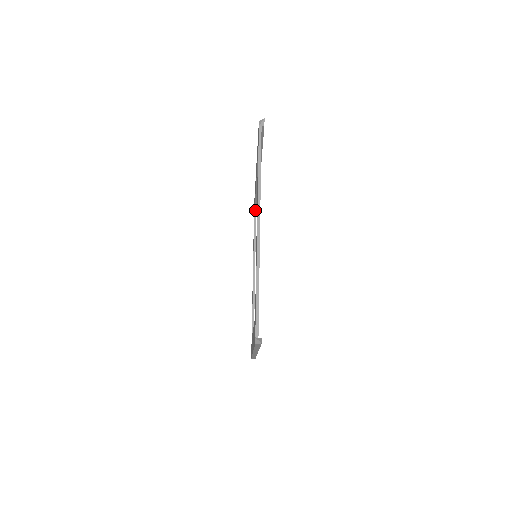
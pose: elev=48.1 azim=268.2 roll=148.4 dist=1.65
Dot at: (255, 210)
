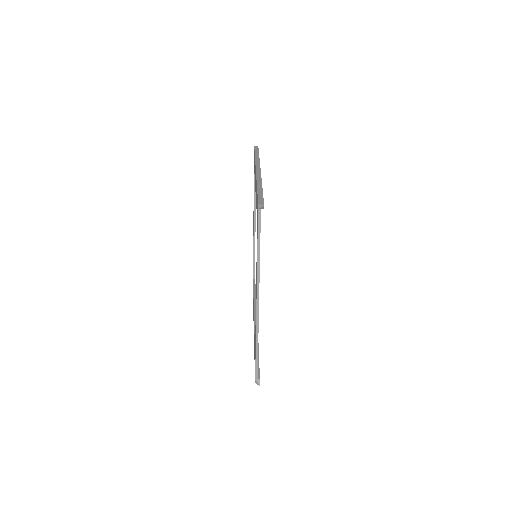
Dot at: occluded
